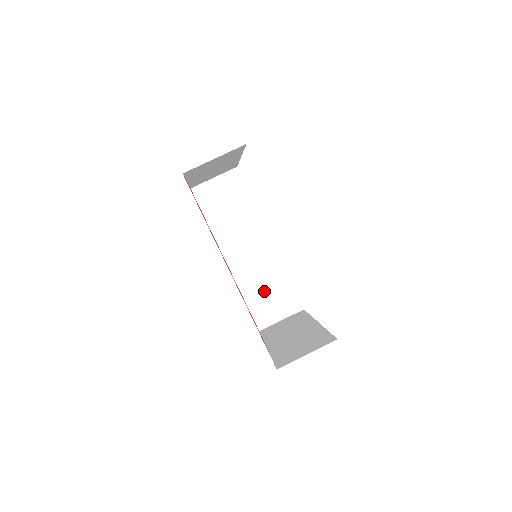
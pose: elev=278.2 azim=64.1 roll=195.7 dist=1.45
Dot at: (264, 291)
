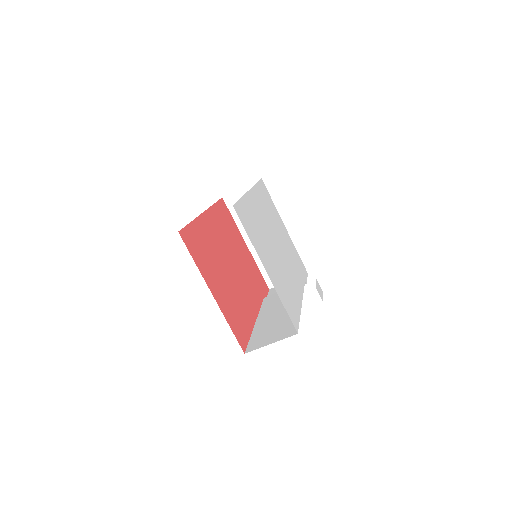
Dot at: occluded
